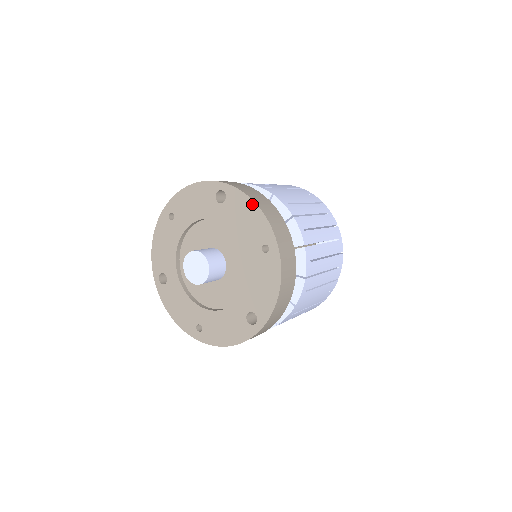
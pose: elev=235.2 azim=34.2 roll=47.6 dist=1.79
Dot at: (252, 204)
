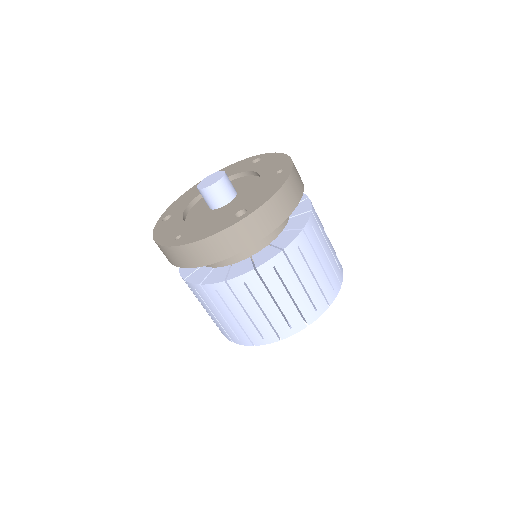
Dot at: (282, 155)
